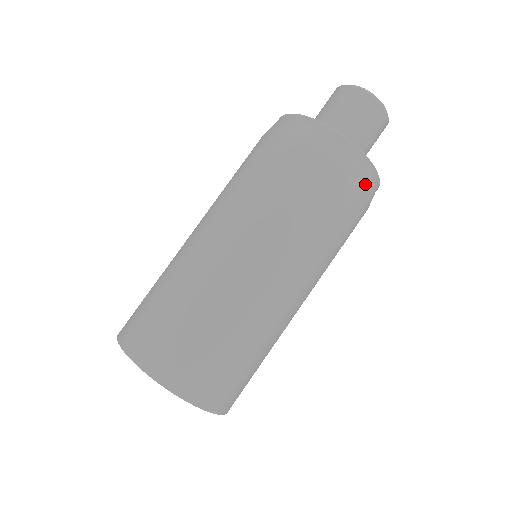
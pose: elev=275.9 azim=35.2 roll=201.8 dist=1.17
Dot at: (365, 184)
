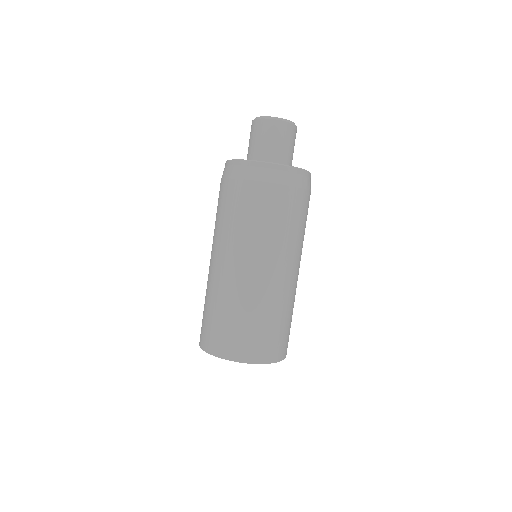
Dot at: (303, 184)
